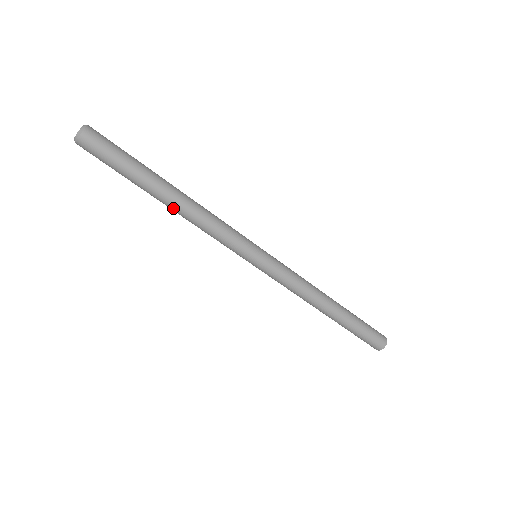
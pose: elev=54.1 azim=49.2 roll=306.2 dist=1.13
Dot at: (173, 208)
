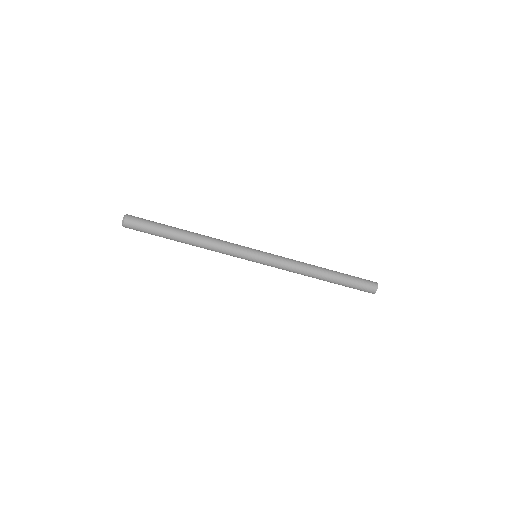
Dot at: (191, 242)
